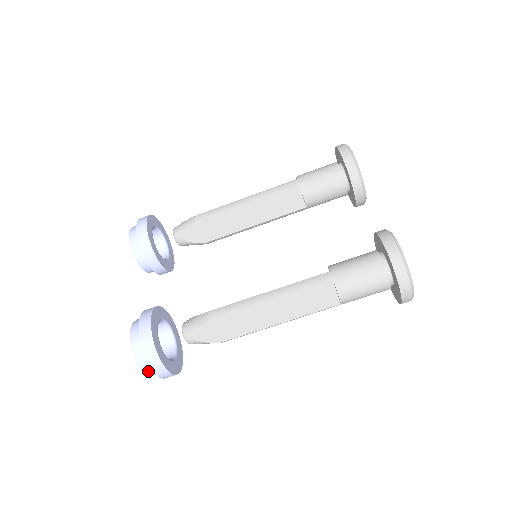
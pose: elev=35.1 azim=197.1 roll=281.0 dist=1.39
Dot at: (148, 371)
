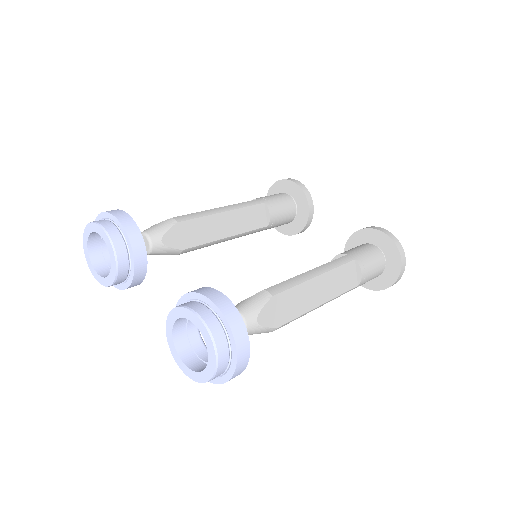
Dot at: (221, 364)
